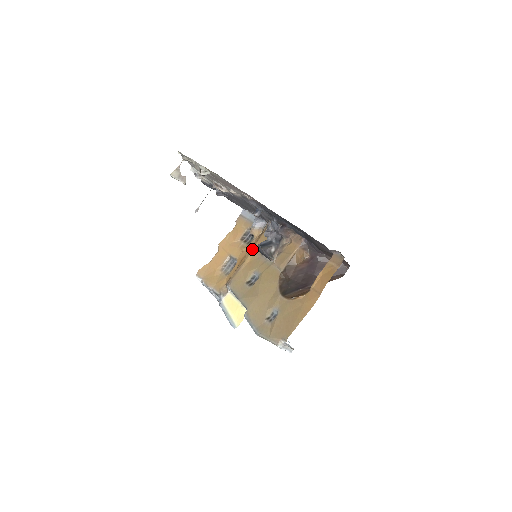
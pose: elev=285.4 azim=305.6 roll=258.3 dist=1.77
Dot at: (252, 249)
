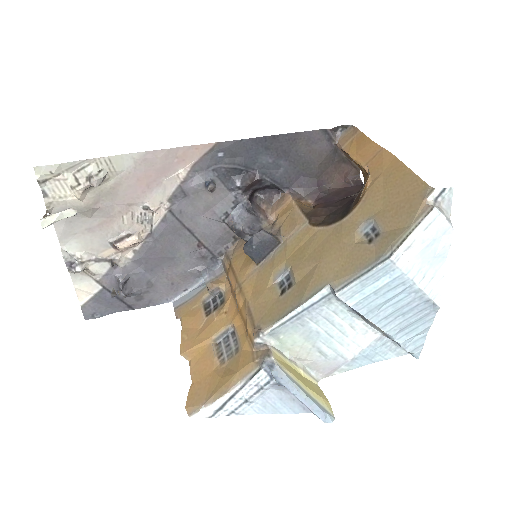
Dot at: (238, 282)
